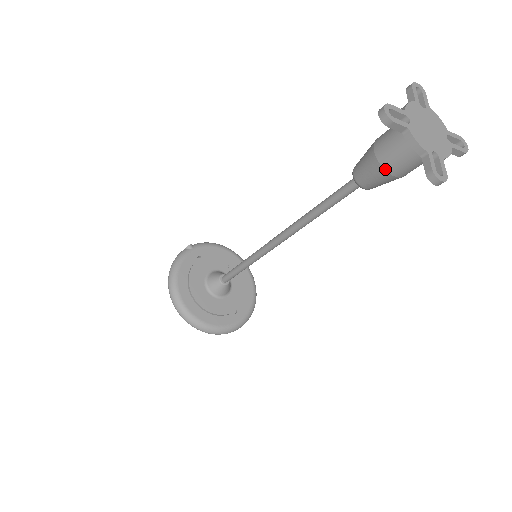
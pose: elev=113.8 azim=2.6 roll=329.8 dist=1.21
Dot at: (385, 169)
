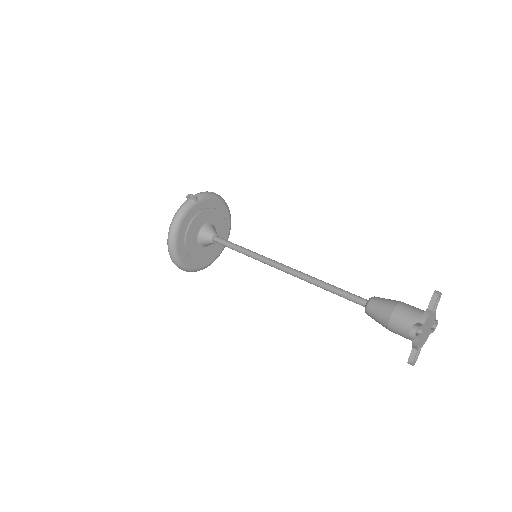
Dot at: (389, 329)
